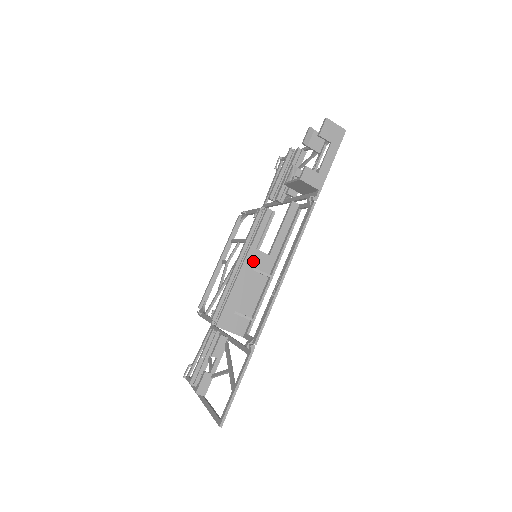
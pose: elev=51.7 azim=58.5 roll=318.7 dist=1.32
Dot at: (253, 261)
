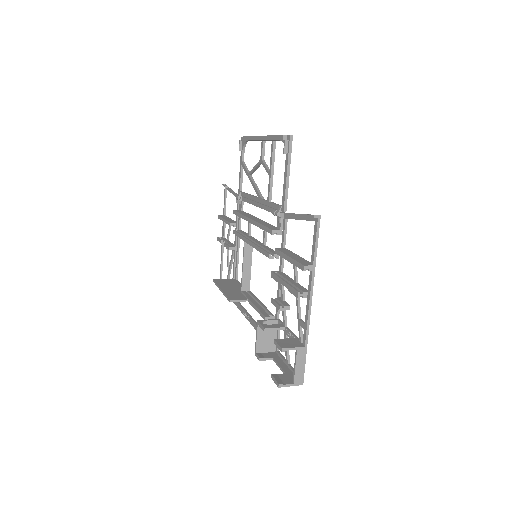
Dot at: occluded
